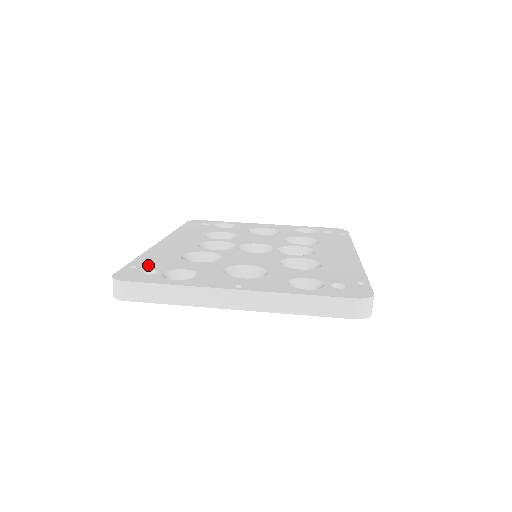
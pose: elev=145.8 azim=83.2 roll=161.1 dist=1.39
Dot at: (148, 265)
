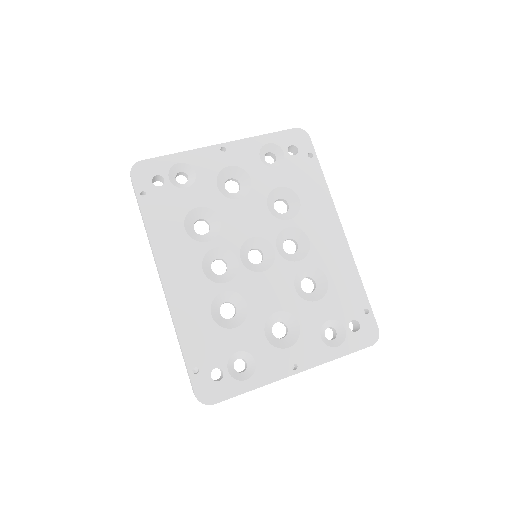
Dot at: (204, 359)
